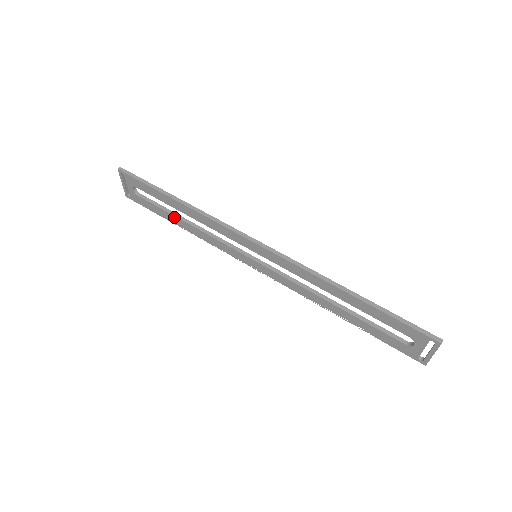
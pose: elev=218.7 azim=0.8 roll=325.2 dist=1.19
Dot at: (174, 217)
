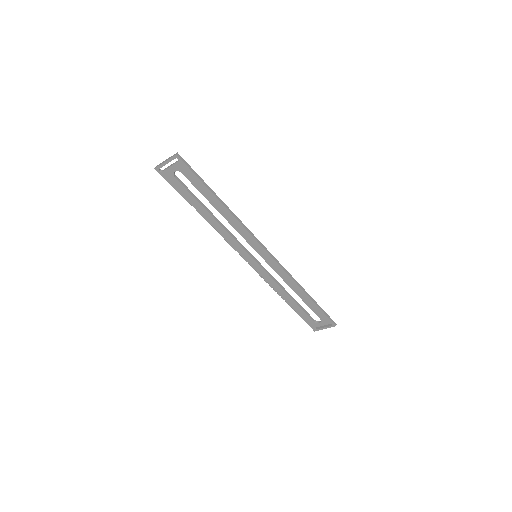
Dot at: (202, 207)
